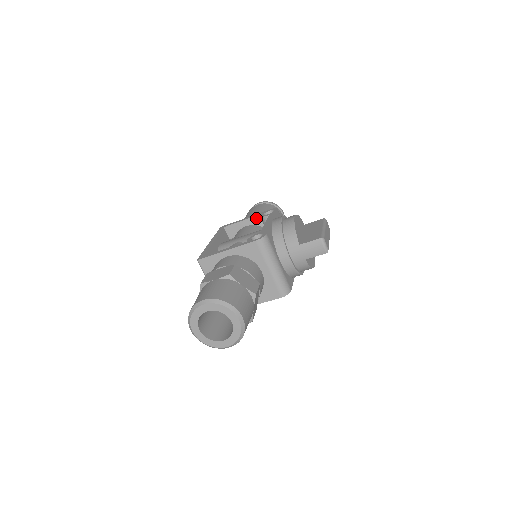
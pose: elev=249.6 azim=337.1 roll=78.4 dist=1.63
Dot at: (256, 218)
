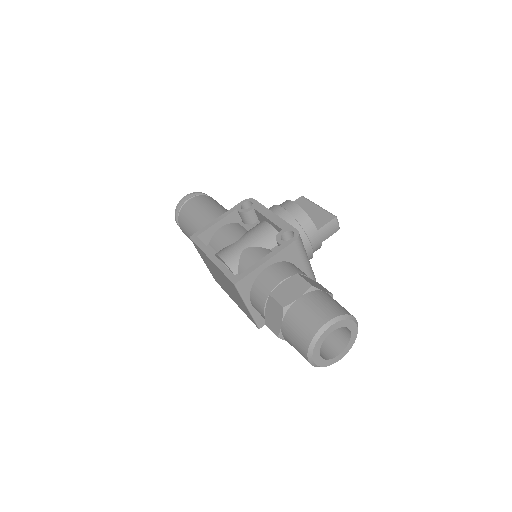
Dot at: (231, 215)
